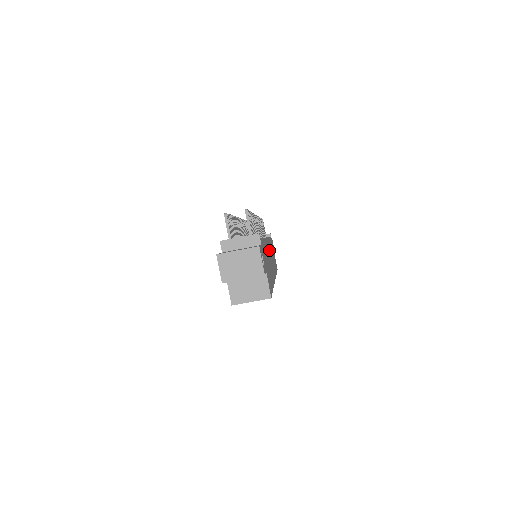
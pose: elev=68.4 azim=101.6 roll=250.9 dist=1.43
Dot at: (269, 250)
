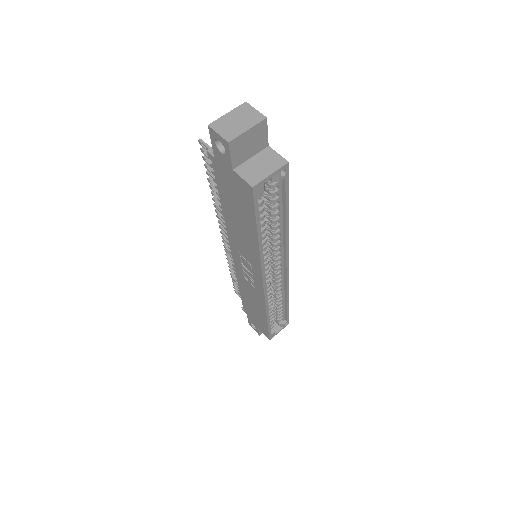
Dot at: occluded
